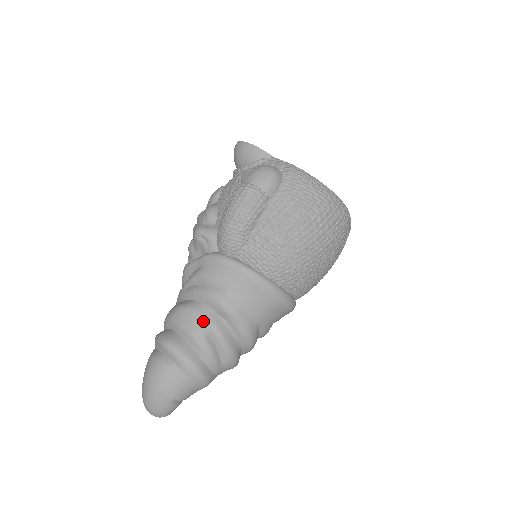
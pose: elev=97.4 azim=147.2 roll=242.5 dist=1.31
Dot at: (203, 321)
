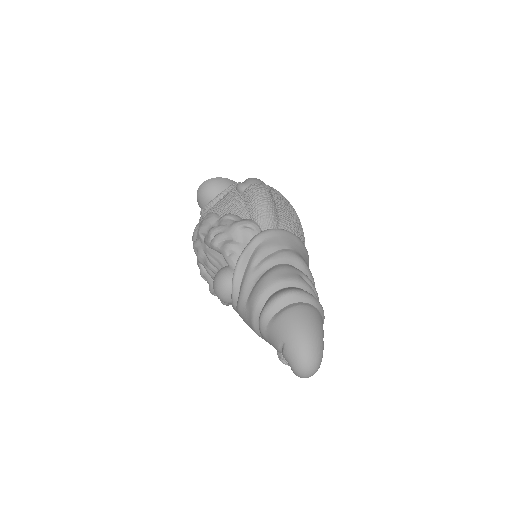
Dot at: (295, 271)
